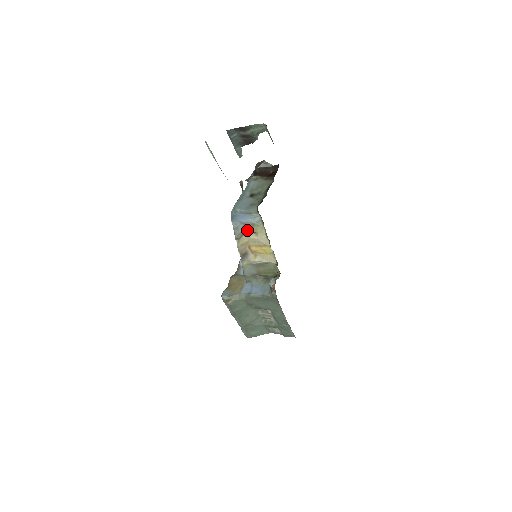
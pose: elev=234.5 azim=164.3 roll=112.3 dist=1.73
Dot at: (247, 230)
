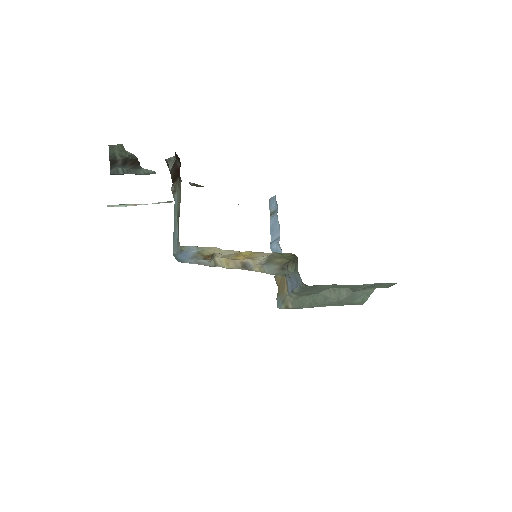
Dot at: (205, 258)
